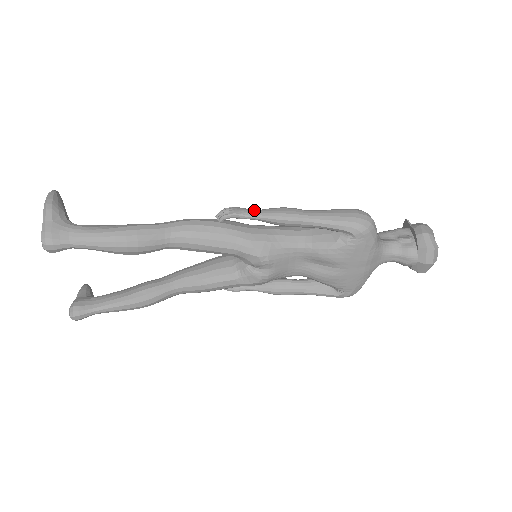
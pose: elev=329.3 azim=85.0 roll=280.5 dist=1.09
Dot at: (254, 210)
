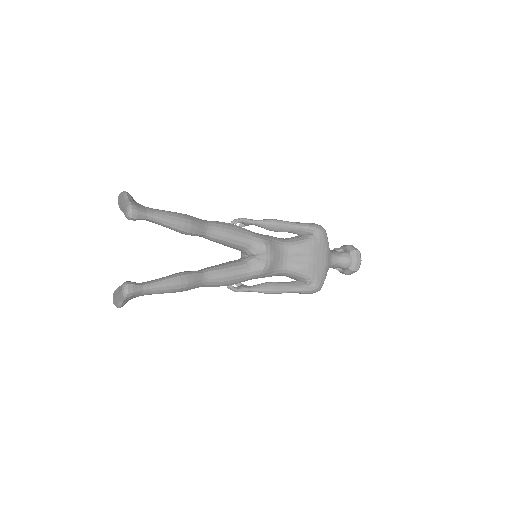
Dot at: occluded
